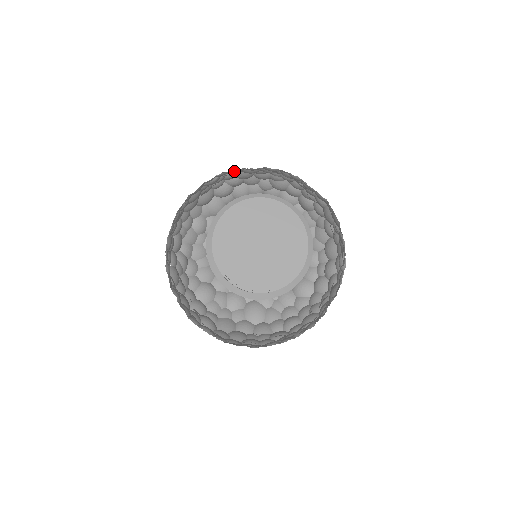
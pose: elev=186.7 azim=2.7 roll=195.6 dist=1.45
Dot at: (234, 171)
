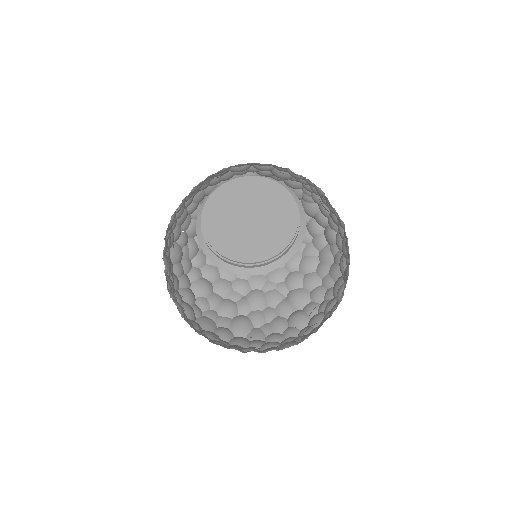
Dot at: occluded
